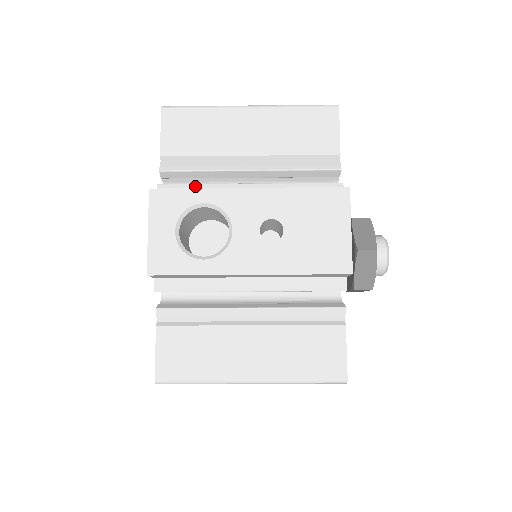
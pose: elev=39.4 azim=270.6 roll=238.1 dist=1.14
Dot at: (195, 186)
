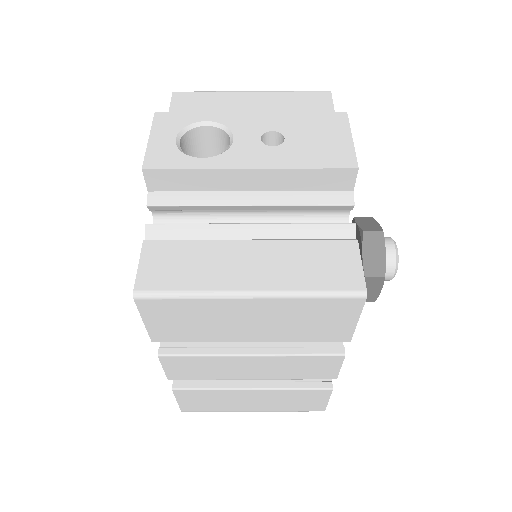
Dot at: occluded
